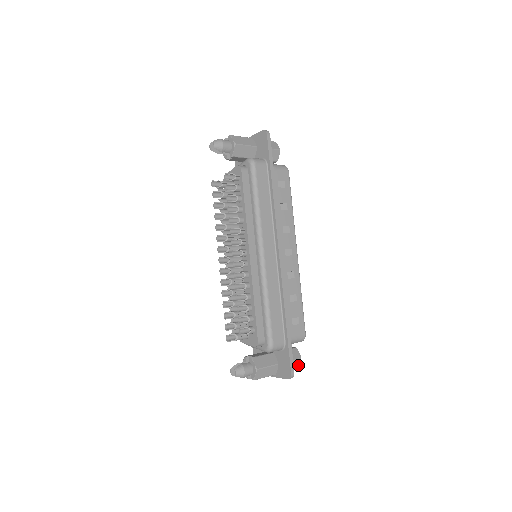
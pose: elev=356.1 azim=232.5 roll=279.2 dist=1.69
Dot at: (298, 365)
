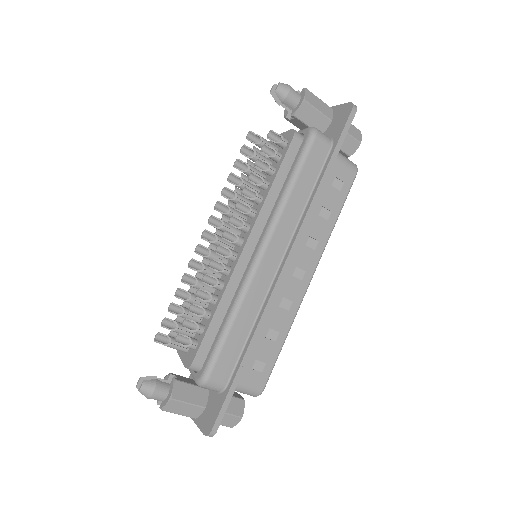
Dot at: (234, 423)
